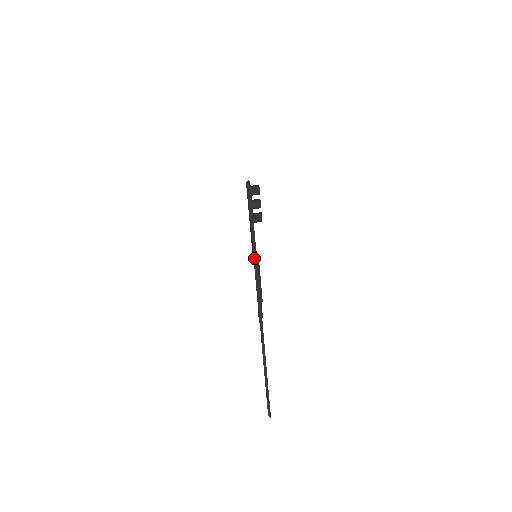
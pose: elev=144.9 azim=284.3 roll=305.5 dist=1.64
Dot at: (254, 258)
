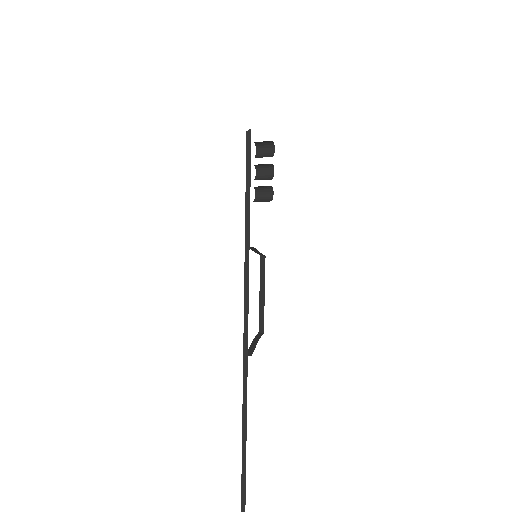
Dot at: (245, 255)
